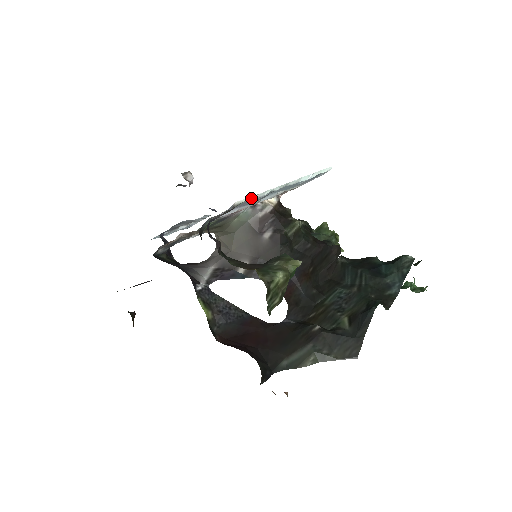
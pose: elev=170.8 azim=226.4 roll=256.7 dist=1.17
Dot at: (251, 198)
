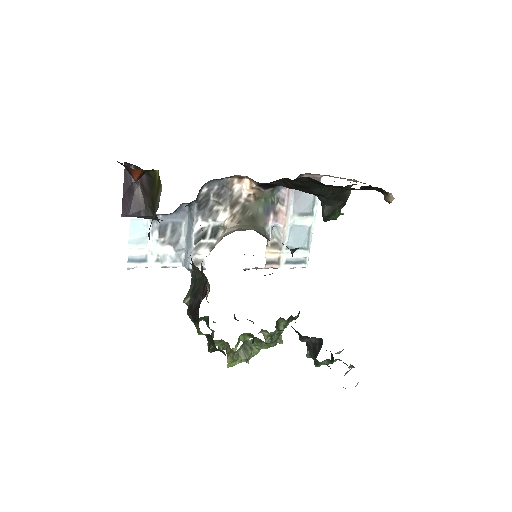
Dot at: occluded
